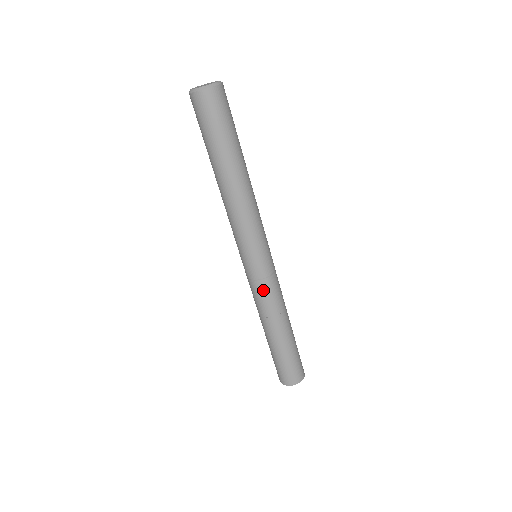
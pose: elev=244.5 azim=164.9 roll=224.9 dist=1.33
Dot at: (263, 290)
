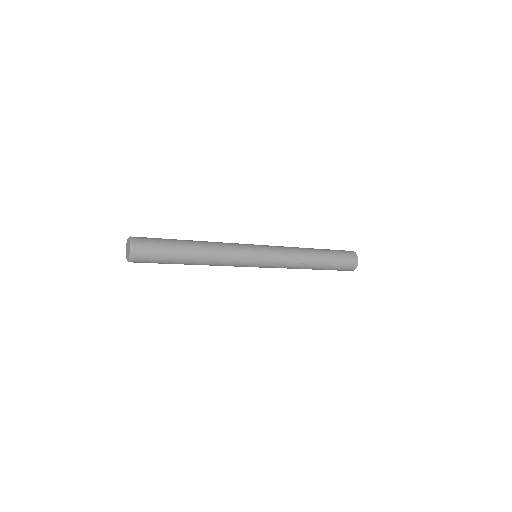
Dot at: (281, 263)
